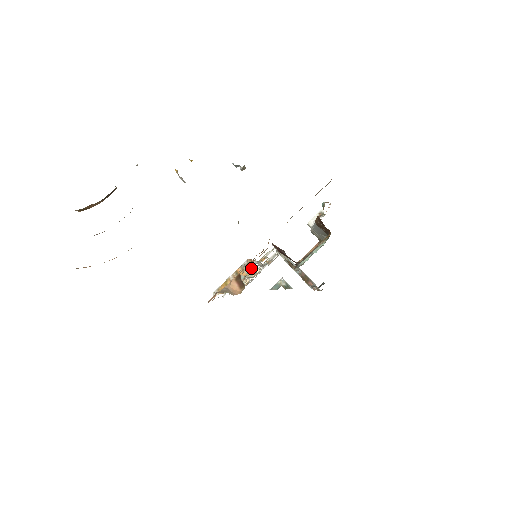
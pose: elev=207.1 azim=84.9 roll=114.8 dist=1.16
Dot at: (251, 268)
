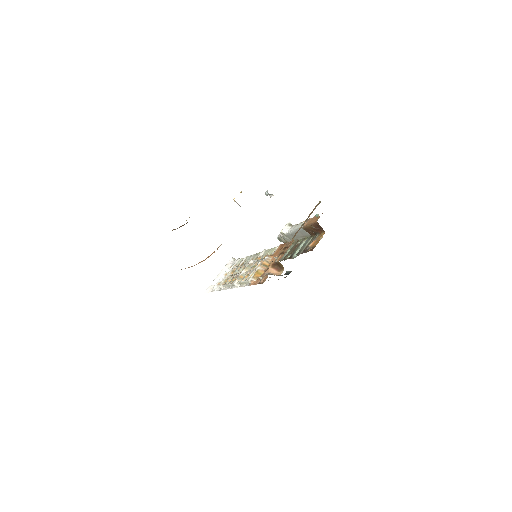
Dot at: occluded
